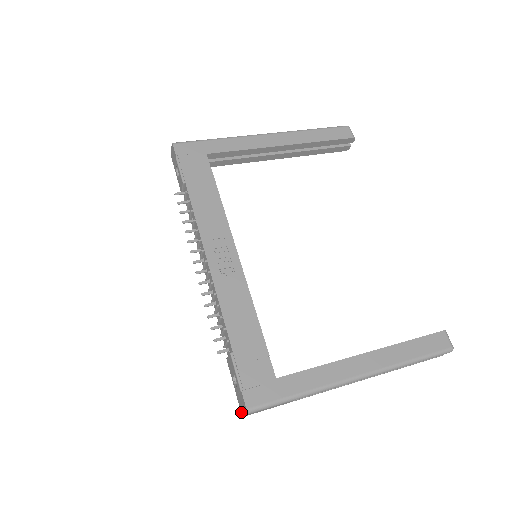
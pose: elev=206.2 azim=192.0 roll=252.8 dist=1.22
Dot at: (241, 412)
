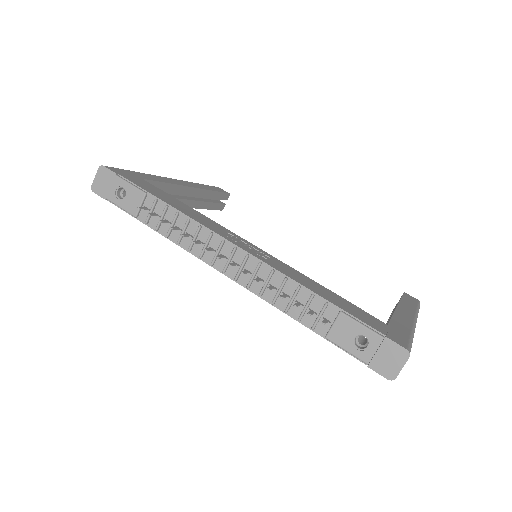
Dot at: (388, 377)
